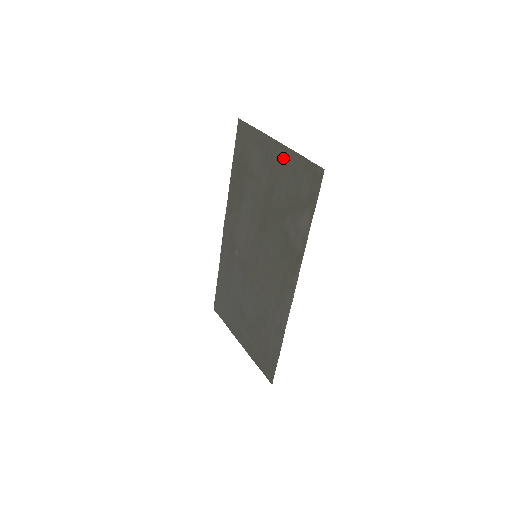
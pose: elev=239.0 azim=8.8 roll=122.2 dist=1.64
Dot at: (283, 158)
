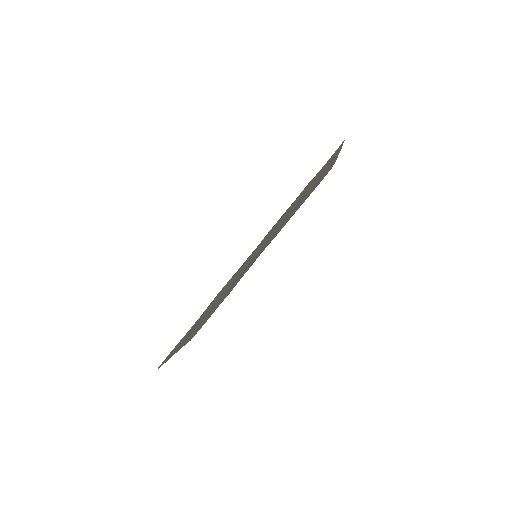
Dot at: (331, 163)
